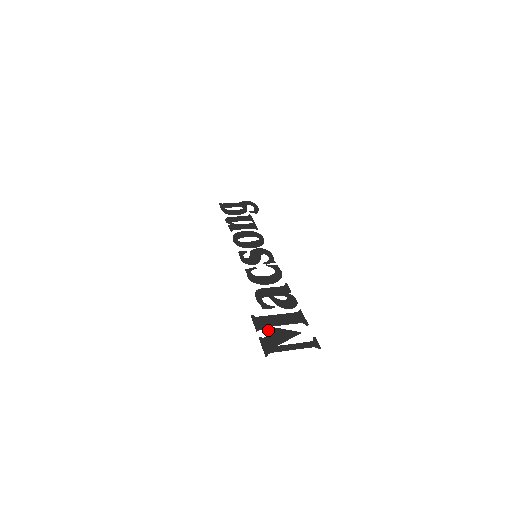
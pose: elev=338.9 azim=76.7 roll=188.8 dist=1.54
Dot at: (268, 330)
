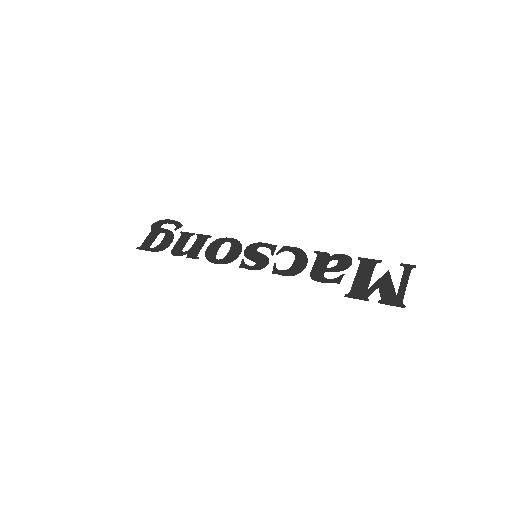
Dot at: occluded
